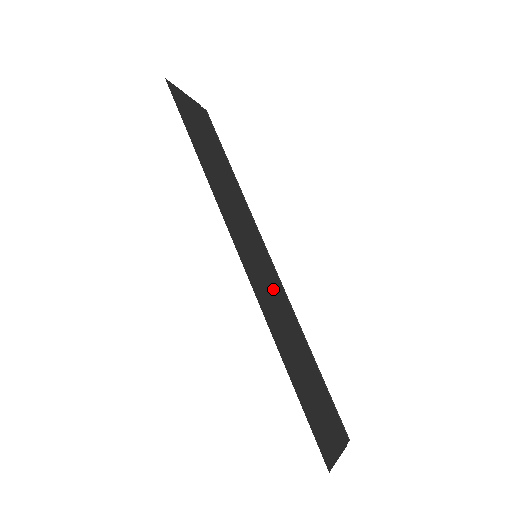
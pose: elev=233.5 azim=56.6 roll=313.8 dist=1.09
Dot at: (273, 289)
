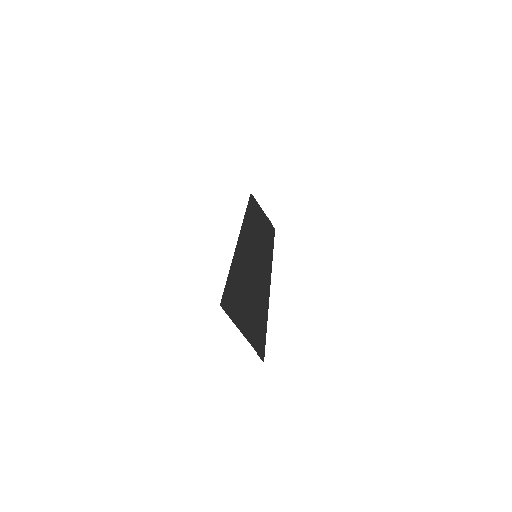
Dot at: (257, 271)
